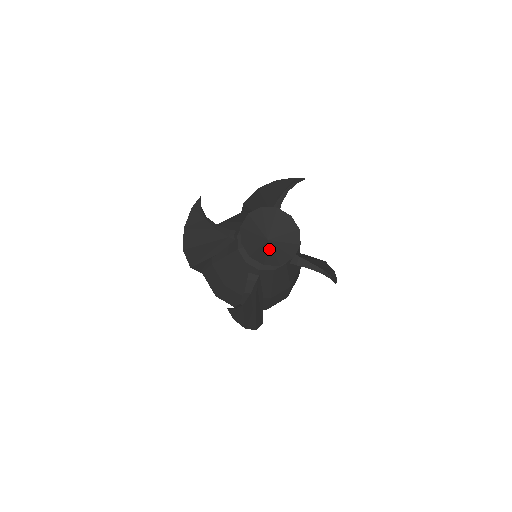
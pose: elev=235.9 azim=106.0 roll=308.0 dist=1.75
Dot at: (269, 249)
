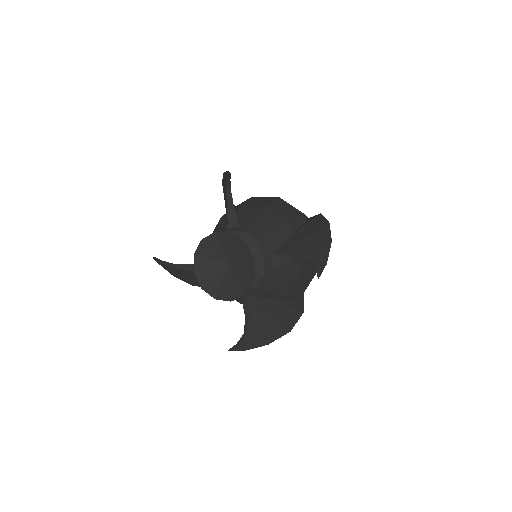
Dot at: (233, 277)
